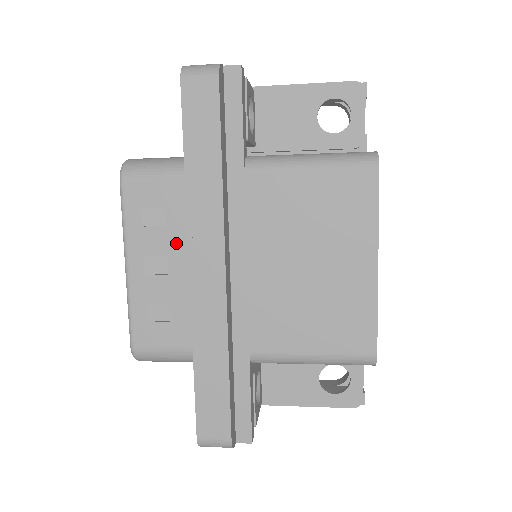
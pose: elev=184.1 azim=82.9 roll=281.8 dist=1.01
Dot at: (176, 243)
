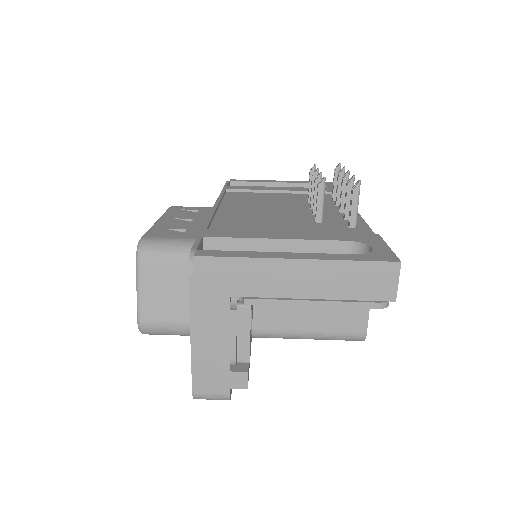
Dot at: occluded
